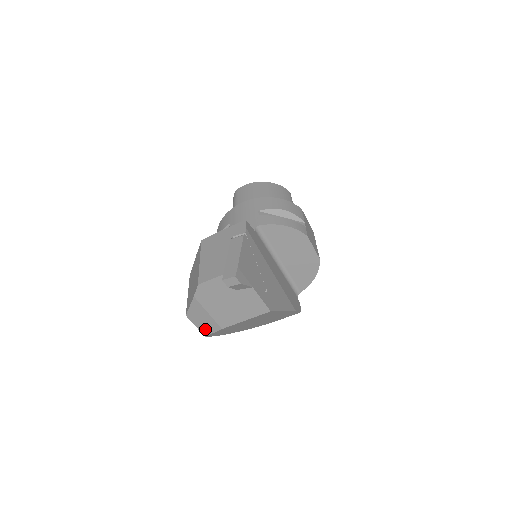
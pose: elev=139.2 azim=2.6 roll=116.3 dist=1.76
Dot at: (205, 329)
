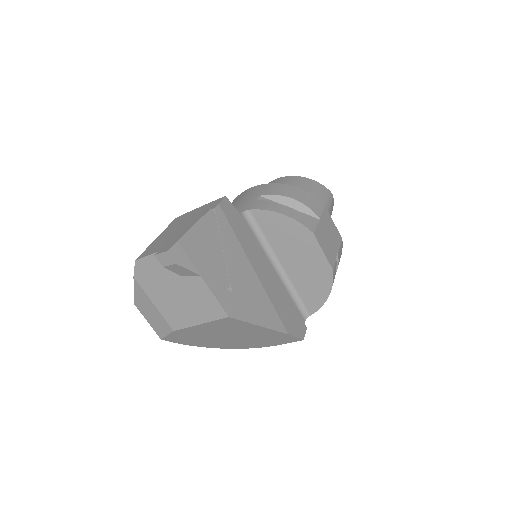
Dot at: (158, 328)
